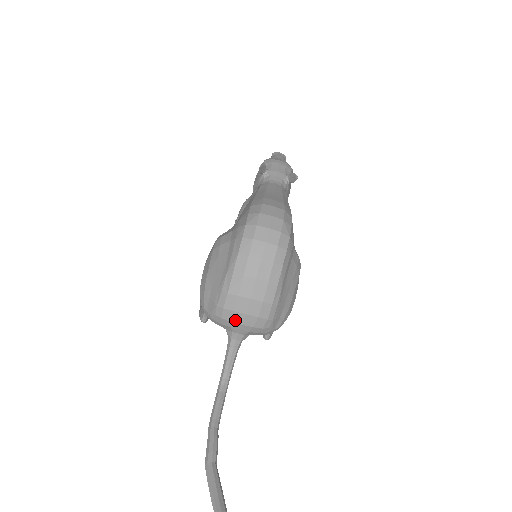
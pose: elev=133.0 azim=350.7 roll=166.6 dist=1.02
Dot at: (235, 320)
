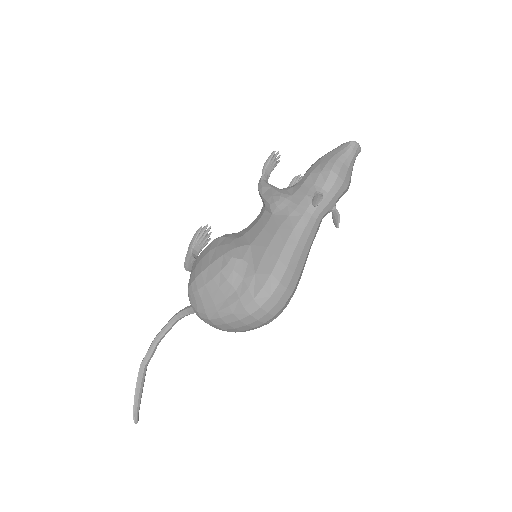
Dot at: (205, 322)
